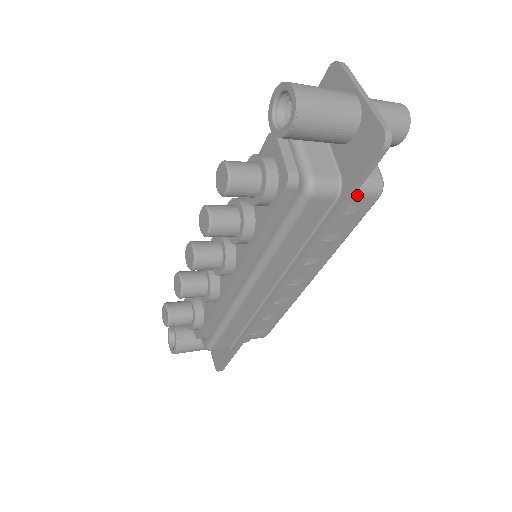
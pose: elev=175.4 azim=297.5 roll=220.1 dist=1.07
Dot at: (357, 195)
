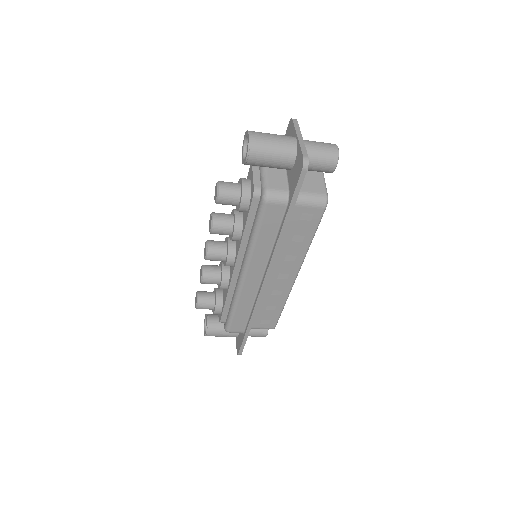
Dot at: (306, 205)
